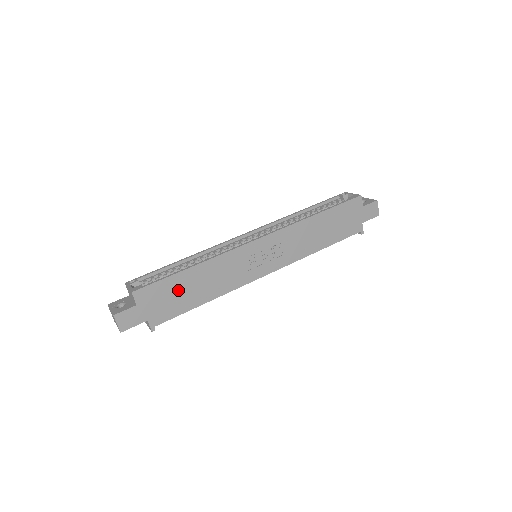
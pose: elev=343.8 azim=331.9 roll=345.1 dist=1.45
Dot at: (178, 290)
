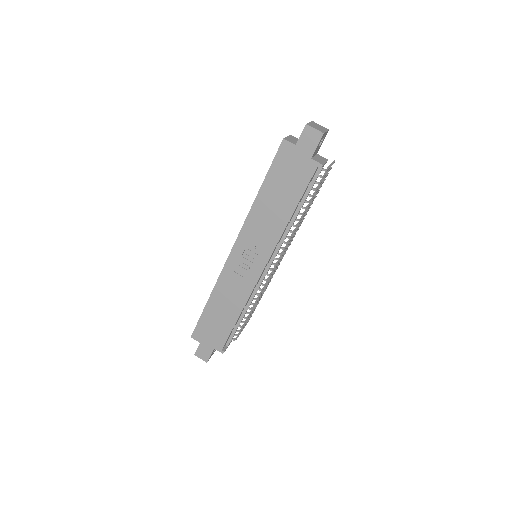
Dot at: (214, 320)
